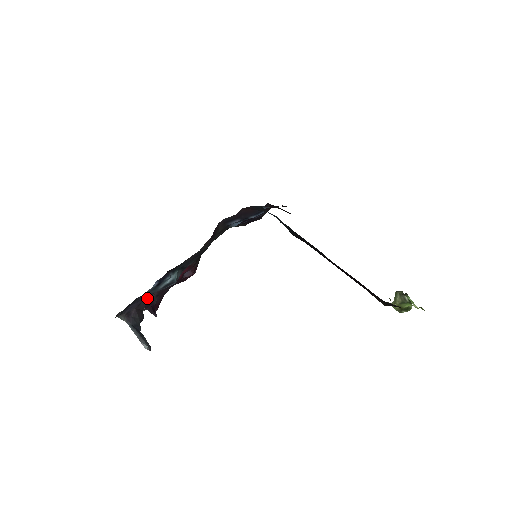
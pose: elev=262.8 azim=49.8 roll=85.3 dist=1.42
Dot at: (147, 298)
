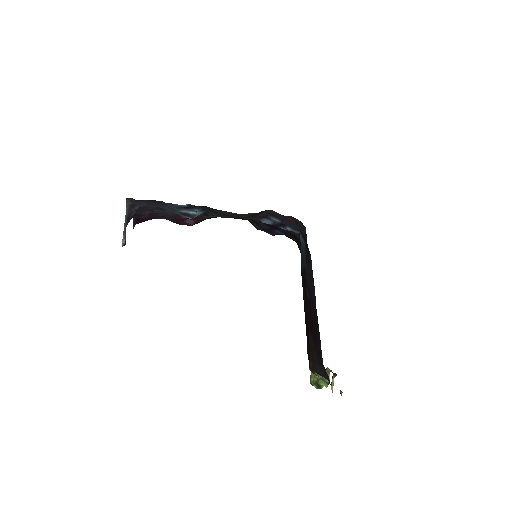
Dot at: (148, 209)
